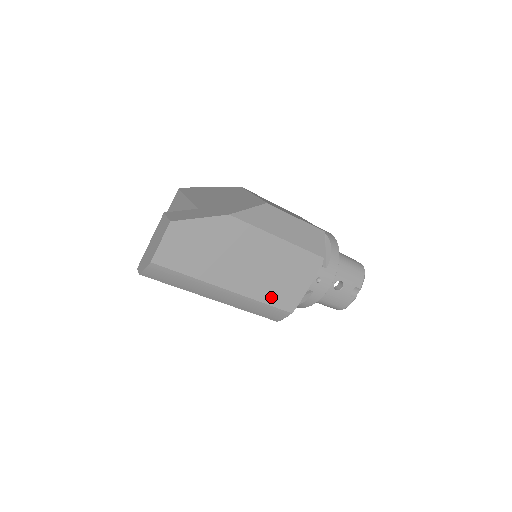
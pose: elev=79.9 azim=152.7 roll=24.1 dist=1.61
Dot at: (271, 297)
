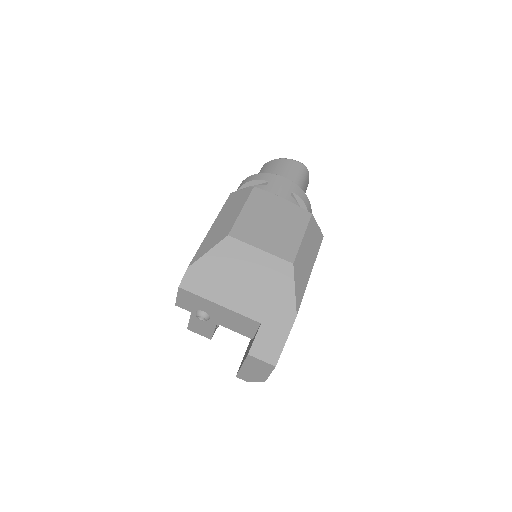
Dot at: occluded
